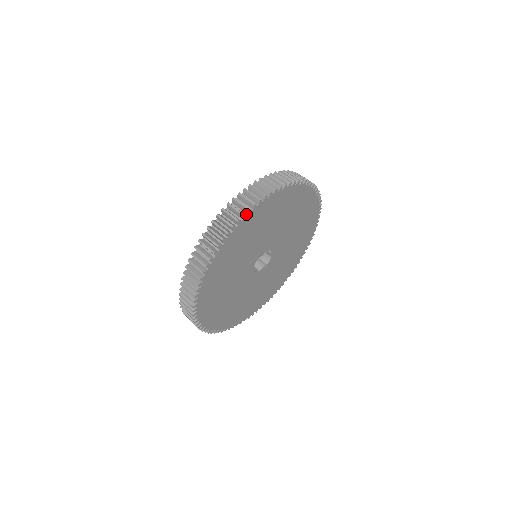
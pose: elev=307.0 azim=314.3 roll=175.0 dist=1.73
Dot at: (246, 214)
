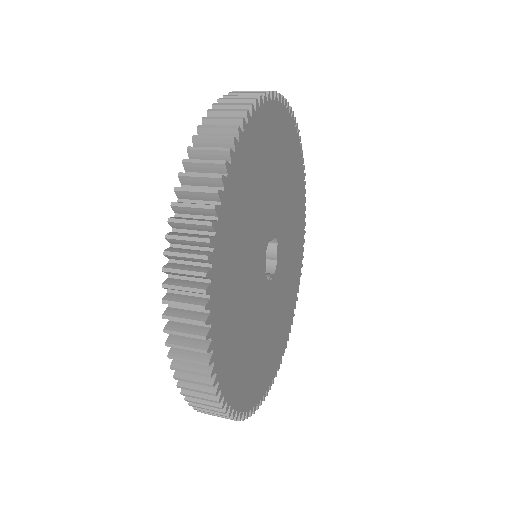
Dot at: (264, 101)
